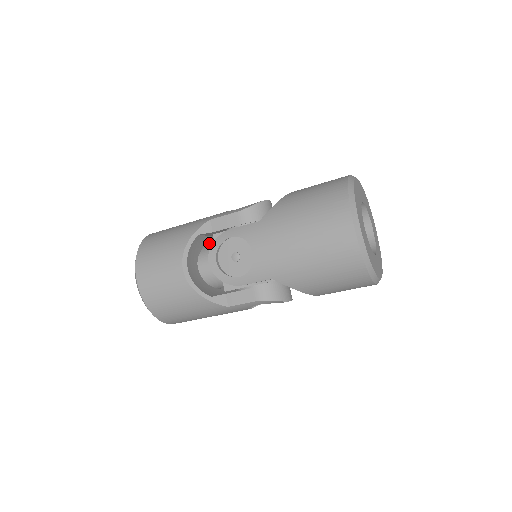
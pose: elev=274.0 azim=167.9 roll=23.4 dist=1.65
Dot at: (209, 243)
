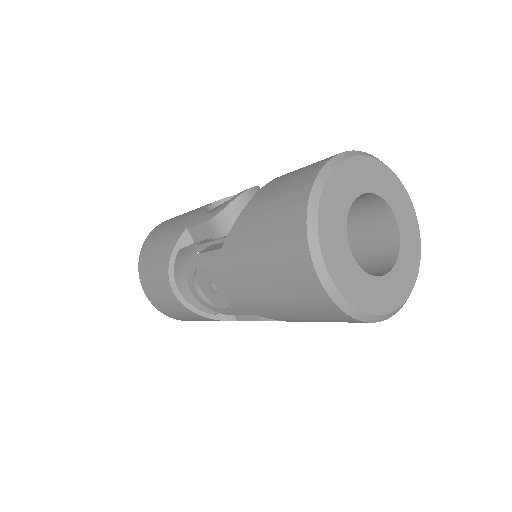
Dot at: occluded
